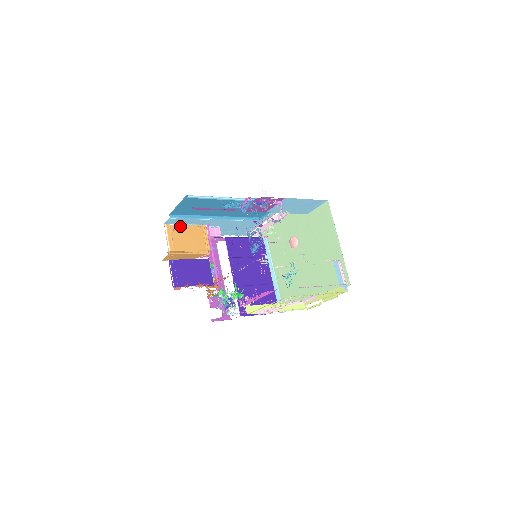
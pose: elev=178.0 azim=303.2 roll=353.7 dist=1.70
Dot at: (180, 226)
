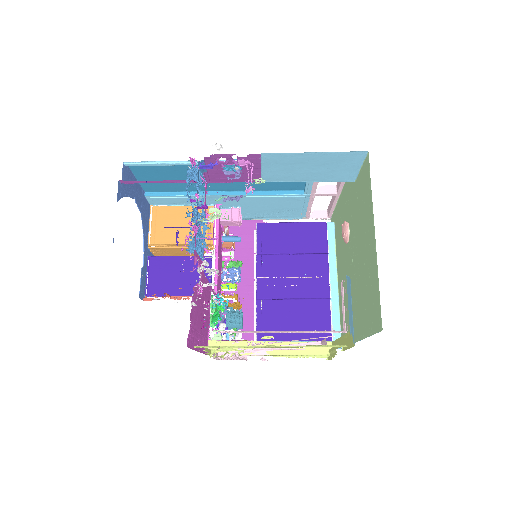
Dot at: (173, 208)
